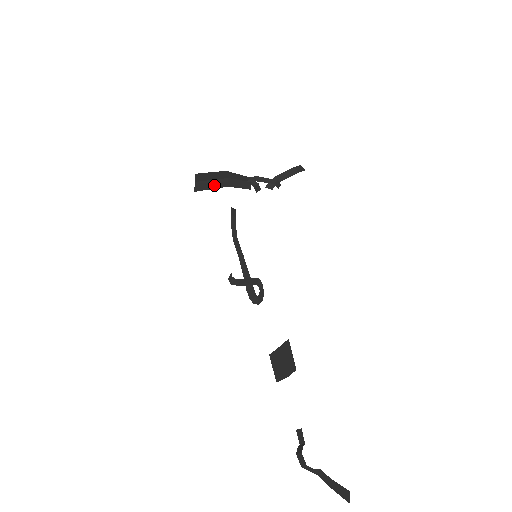
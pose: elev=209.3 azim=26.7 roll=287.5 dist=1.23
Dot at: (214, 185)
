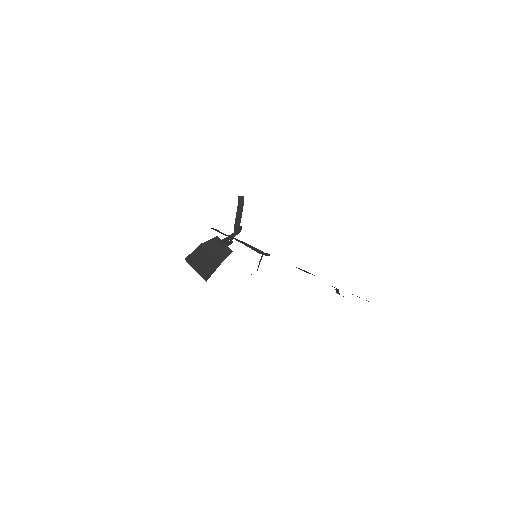
Dot at: (211, 269)
